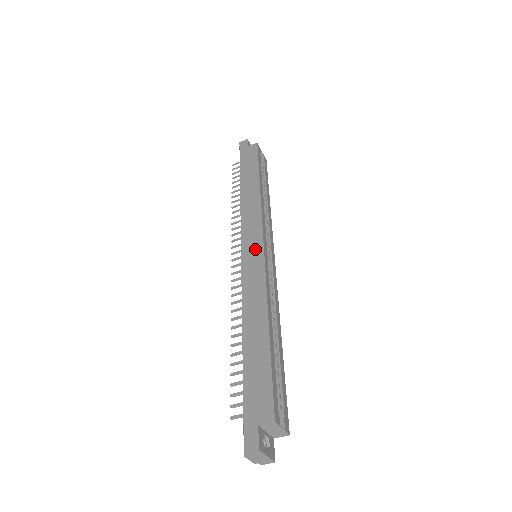
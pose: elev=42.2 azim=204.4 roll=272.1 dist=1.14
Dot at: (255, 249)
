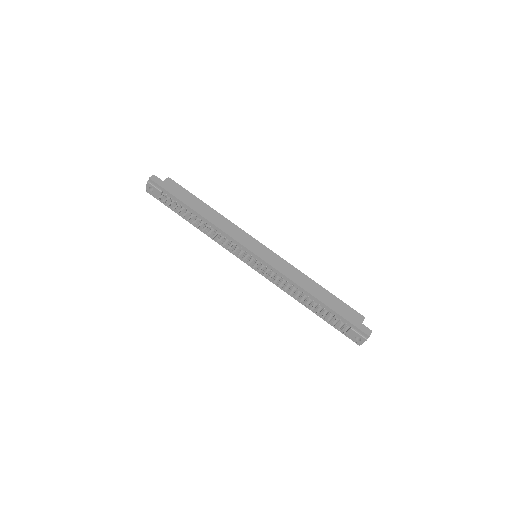
Dot at: (263, 250)
